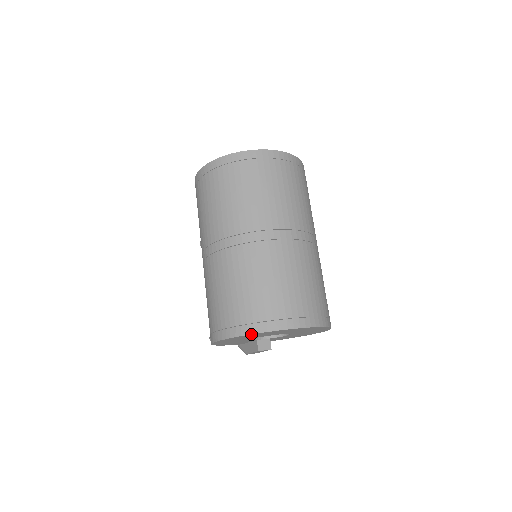
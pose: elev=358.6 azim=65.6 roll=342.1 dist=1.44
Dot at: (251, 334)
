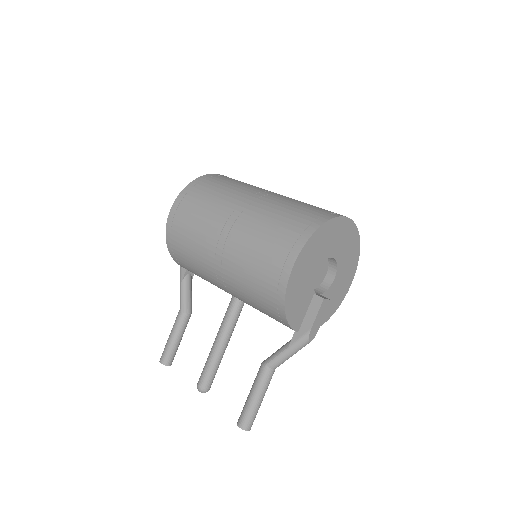
Dot at: (323, 224)
